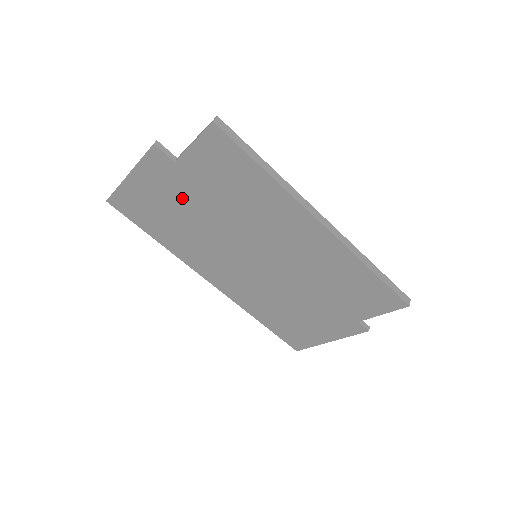
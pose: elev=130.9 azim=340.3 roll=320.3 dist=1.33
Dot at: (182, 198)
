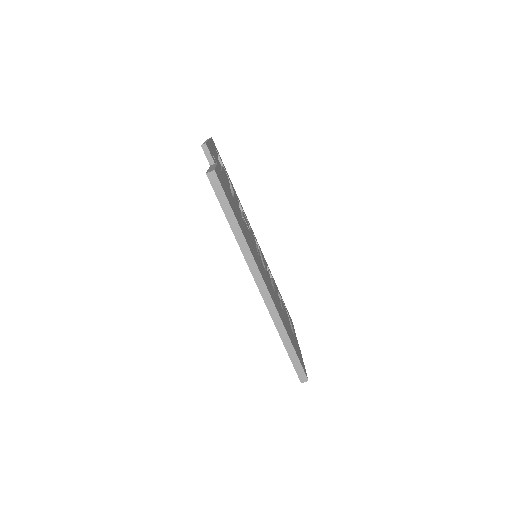
Dot at: occluded
